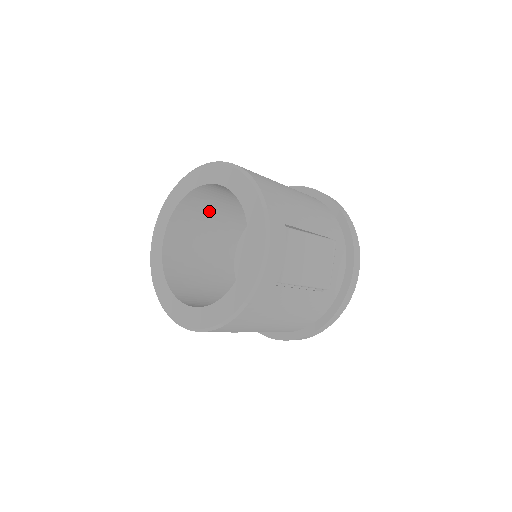
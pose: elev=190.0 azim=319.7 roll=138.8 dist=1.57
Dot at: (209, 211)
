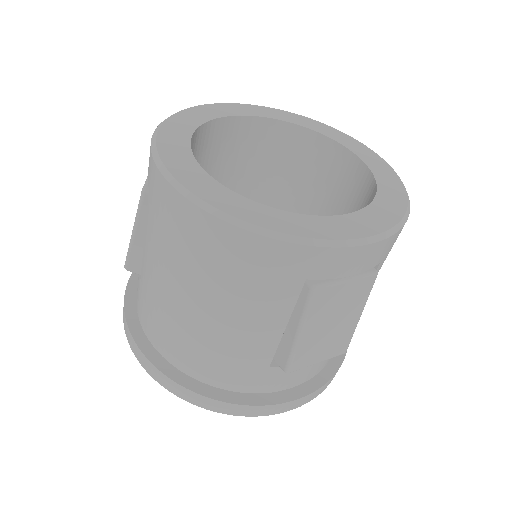
Dot at: (285, 176)
